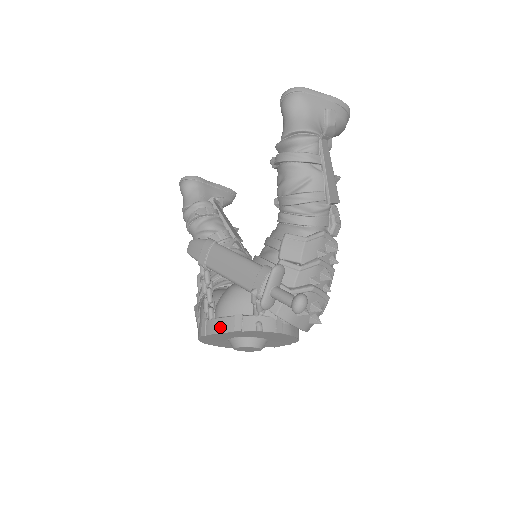
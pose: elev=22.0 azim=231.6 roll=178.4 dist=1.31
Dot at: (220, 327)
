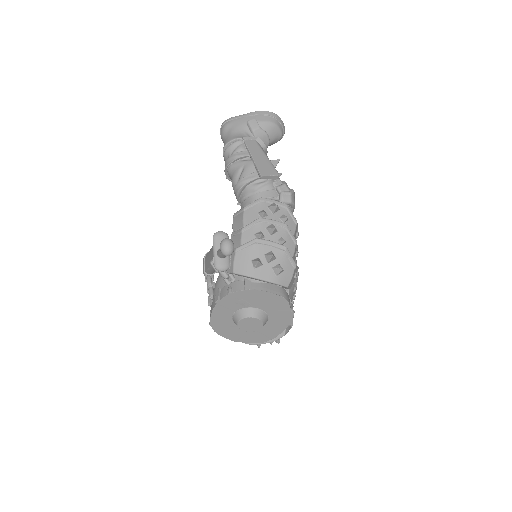
Dot at: (212, 307)
